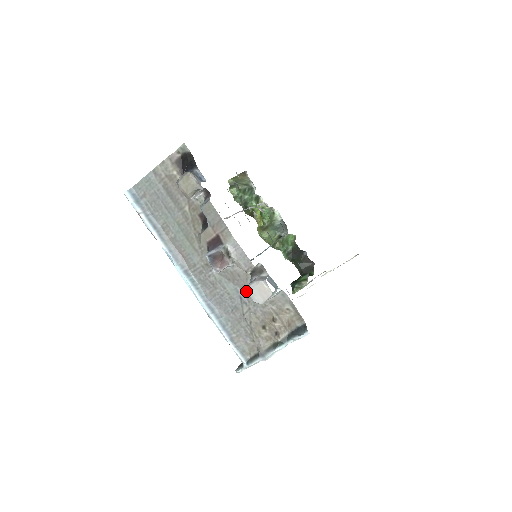
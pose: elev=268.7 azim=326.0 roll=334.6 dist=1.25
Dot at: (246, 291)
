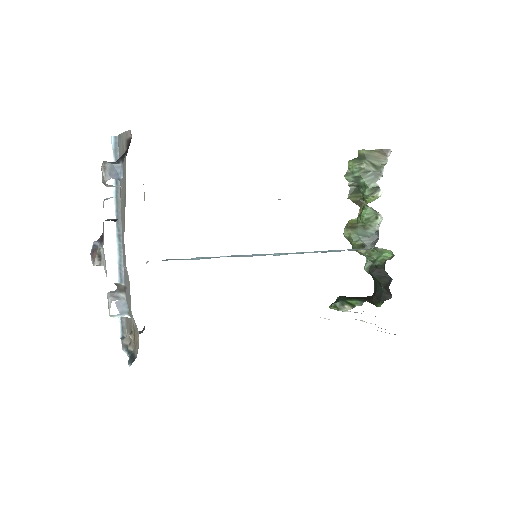
Dot at: occluded
